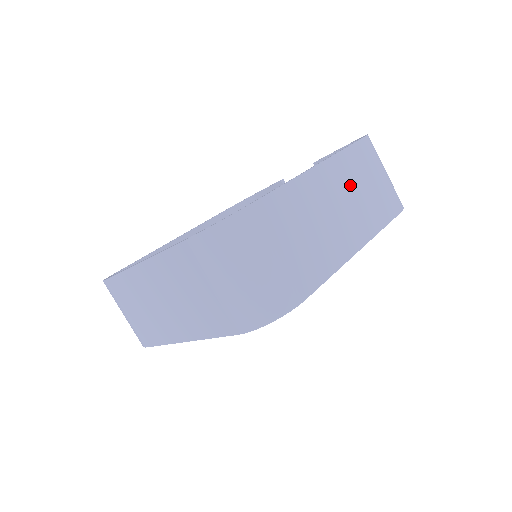
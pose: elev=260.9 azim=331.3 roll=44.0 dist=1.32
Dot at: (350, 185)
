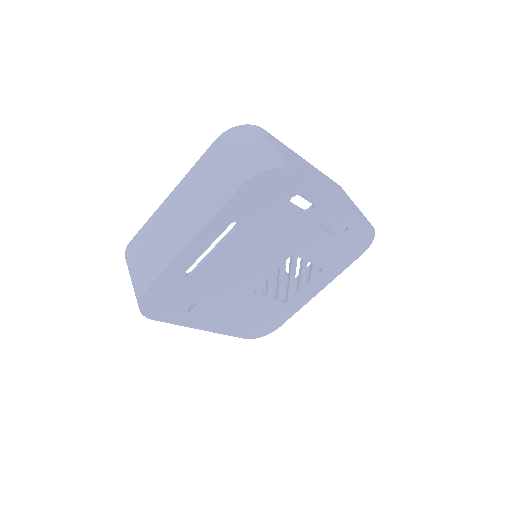
Dot at: (330, 185)
